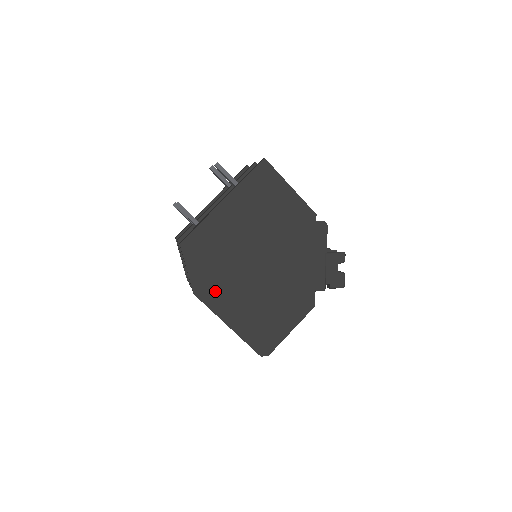
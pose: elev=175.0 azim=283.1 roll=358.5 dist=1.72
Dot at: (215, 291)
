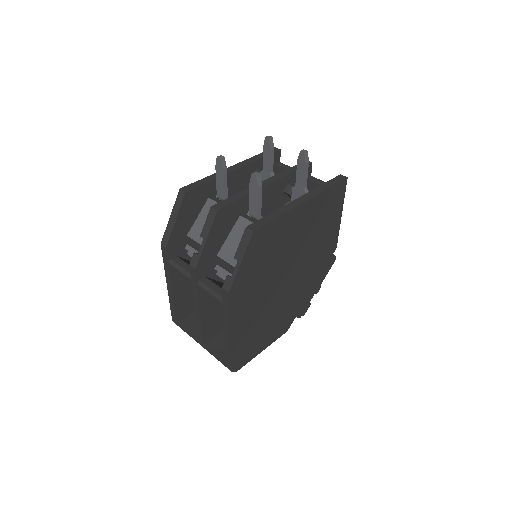
Dot at: (244, 295)
